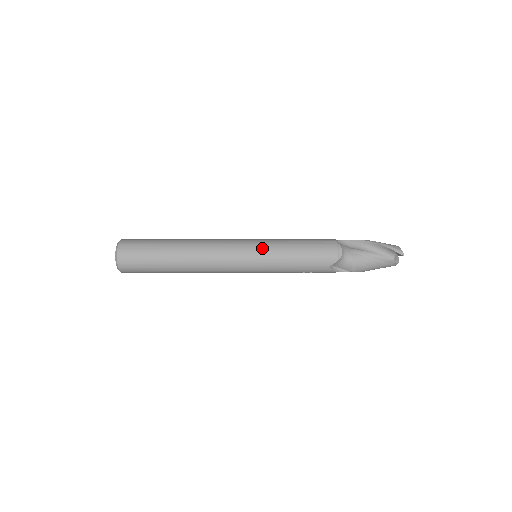
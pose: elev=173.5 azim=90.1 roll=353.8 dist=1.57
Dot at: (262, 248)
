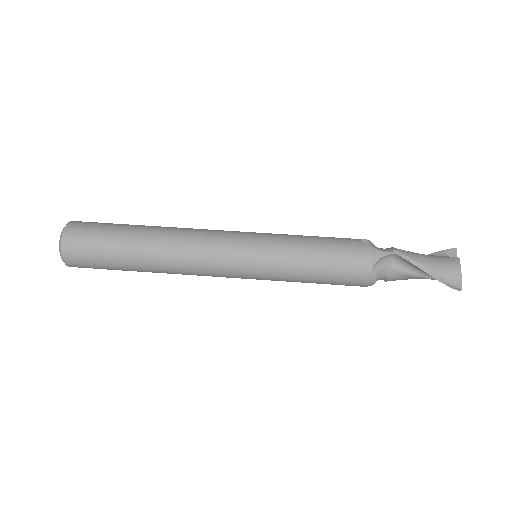
Dot at: (263, 273)
